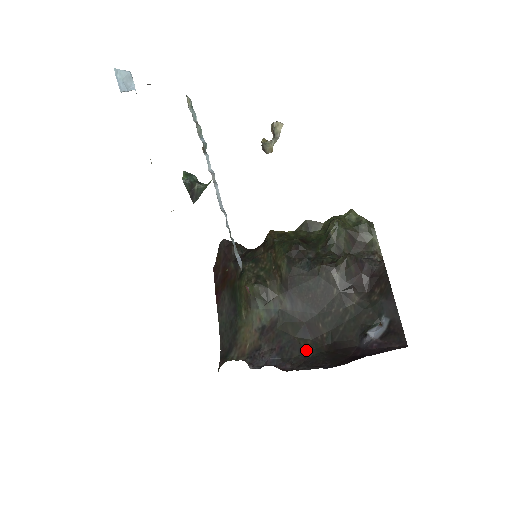
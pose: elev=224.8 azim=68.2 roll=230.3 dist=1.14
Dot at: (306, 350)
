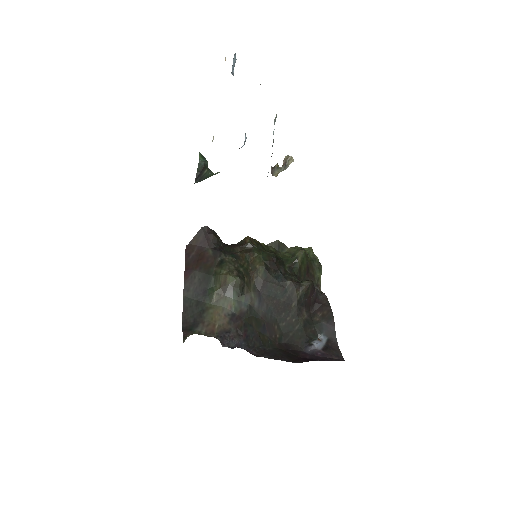
Dot at: (264, 343)
